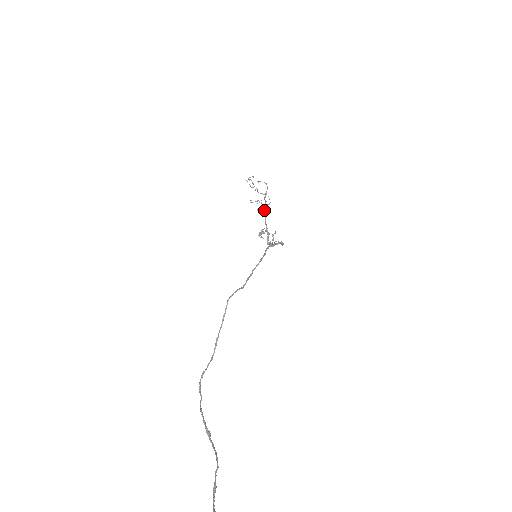
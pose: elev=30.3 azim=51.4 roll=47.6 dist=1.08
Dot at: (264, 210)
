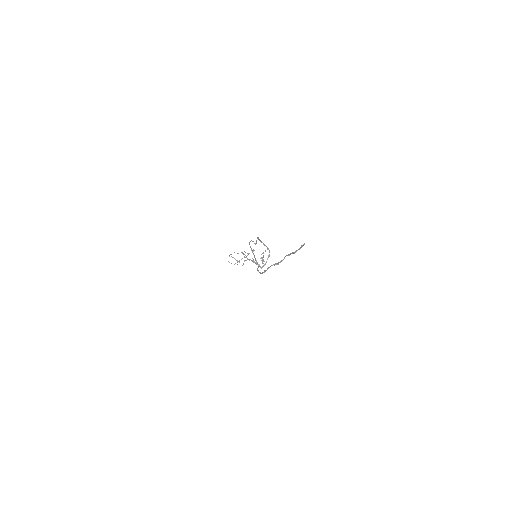
Dot at: (248, 259)
